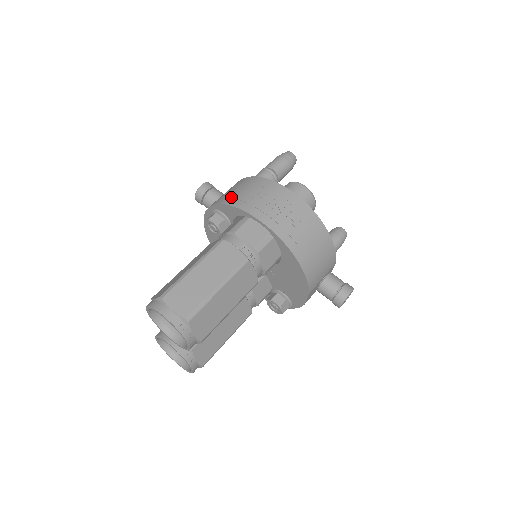
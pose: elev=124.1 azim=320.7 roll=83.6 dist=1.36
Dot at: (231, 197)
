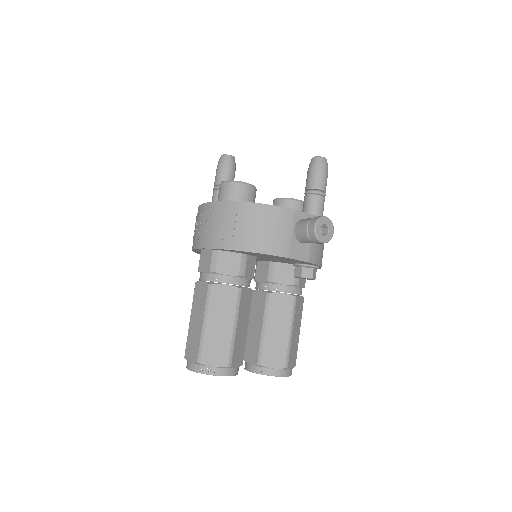
Dot at: occluded
